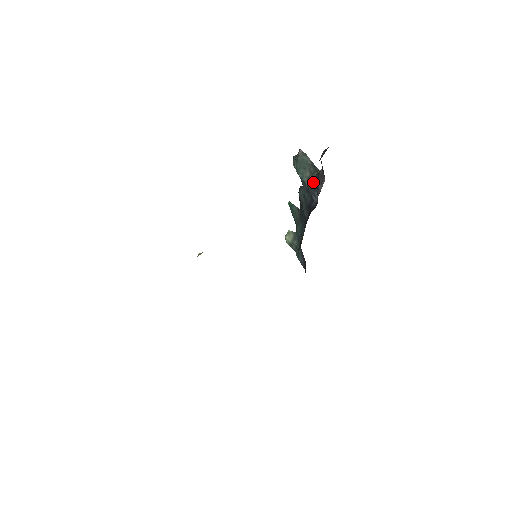
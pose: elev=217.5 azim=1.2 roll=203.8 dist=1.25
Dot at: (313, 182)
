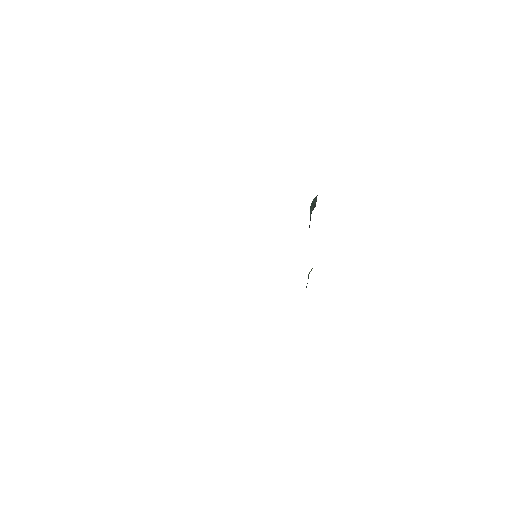
Dot at: occluded
